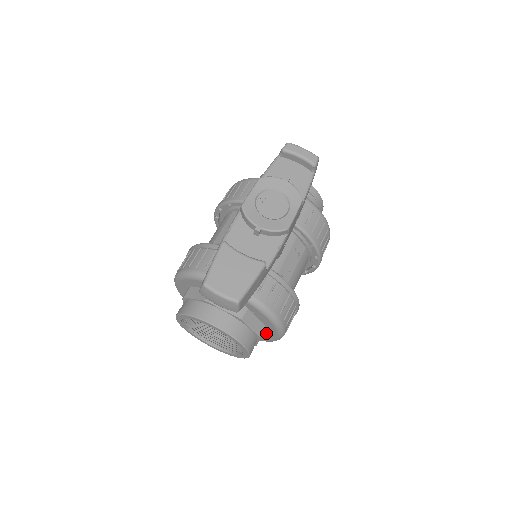
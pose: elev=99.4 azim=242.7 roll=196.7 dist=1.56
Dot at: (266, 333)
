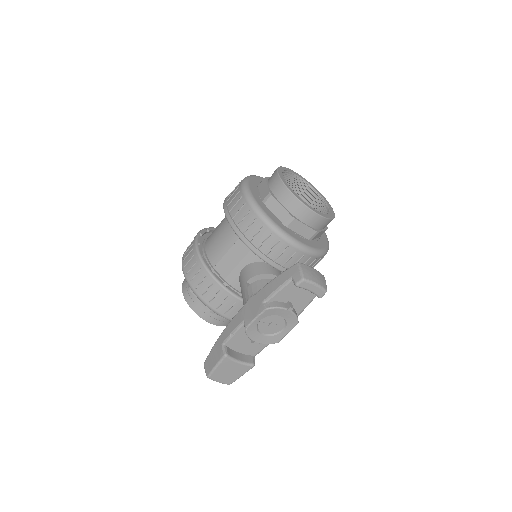
Dot at: occluded
